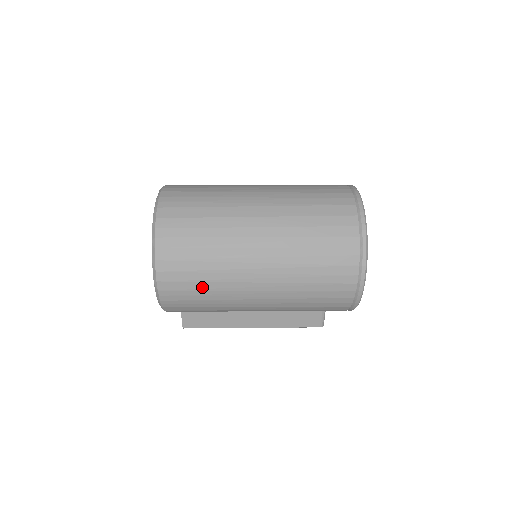
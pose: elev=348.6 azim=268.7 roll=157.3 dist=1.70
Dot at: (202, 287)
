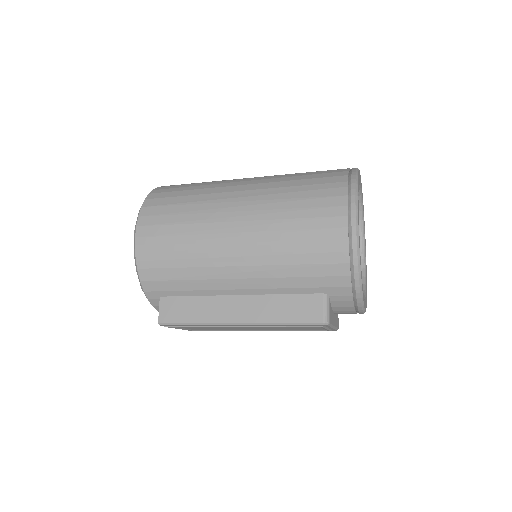
Dot at: (178, 231)
